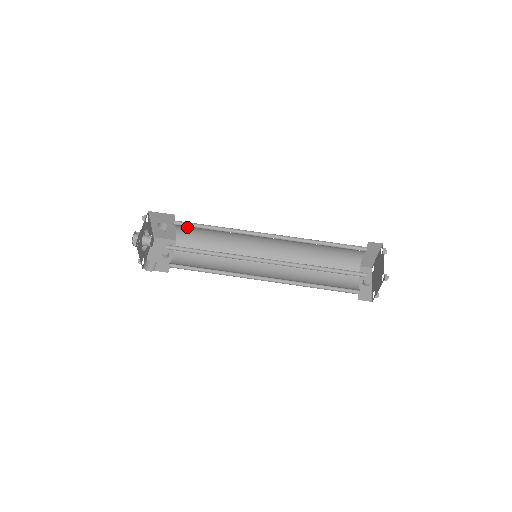
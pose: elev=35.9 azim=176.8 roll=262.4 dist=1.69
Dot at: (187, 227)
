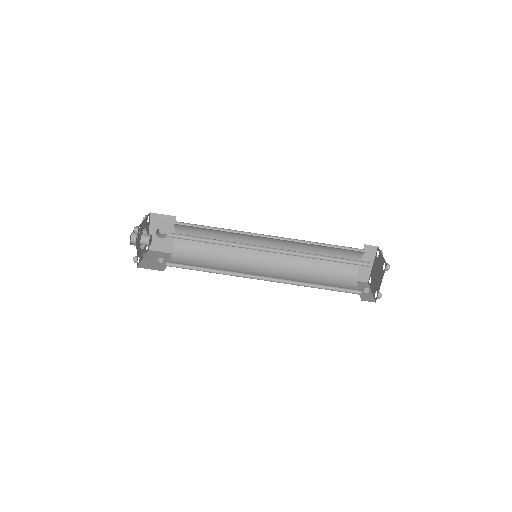
Dot at: (187, 232)
